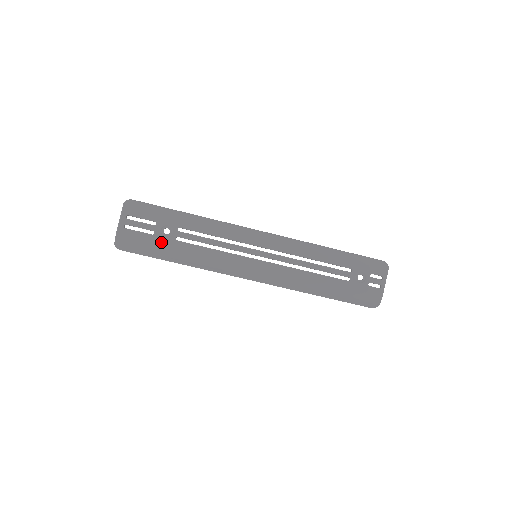
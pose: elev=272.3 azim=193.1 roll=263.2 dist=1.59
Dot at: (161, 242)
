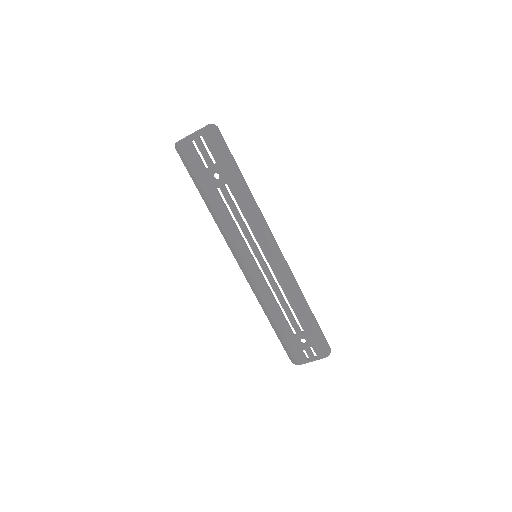
Dot at: (205, 179)
